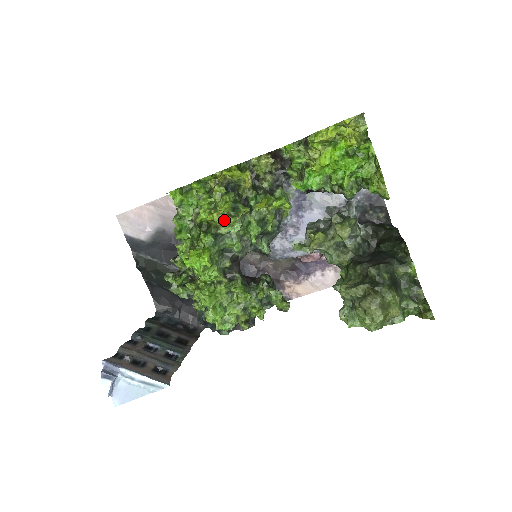
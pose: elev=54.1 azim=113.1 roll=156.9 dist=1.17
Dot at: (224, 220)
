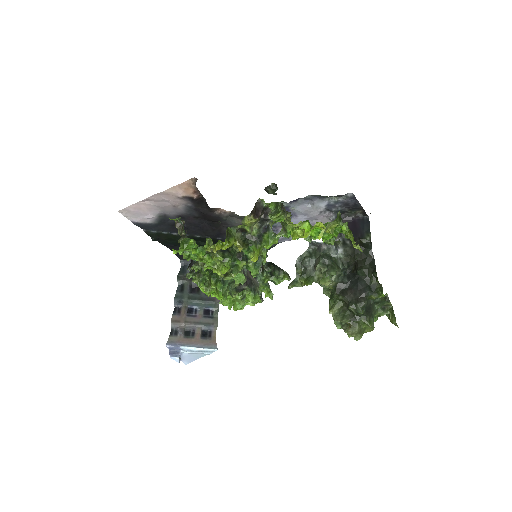
Dot at: (228, 275)
